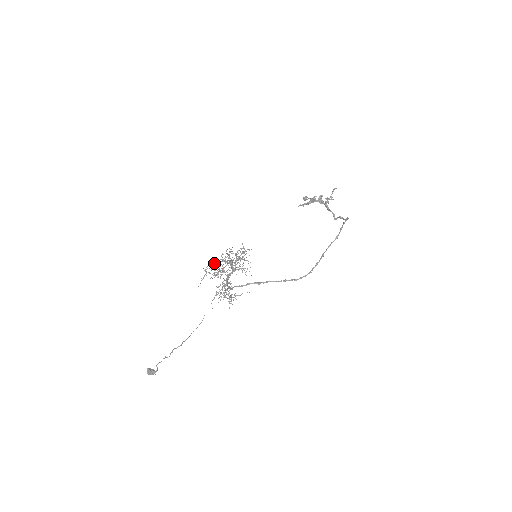
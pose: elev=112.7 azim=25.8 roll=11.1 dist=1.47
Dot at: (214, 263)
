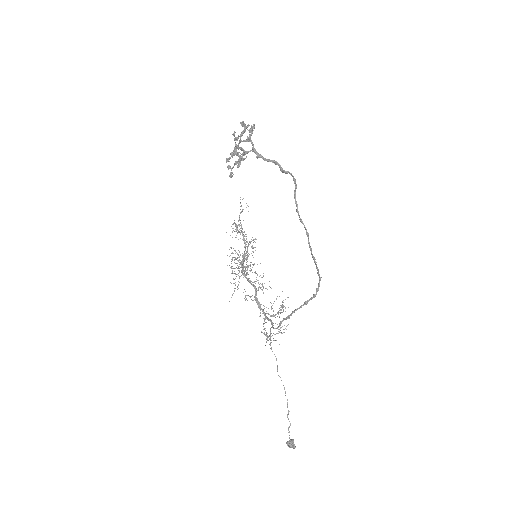
Dot at: (233, 279)
